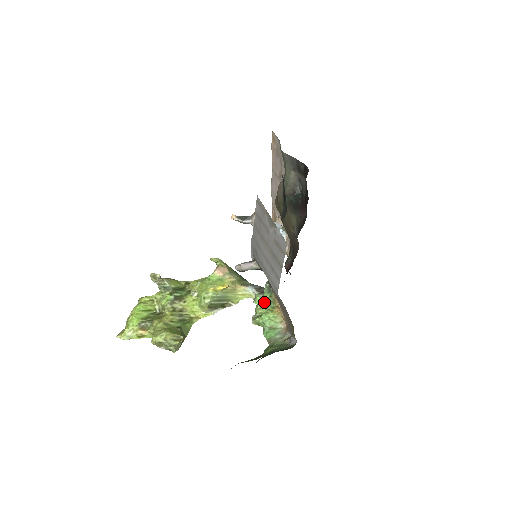
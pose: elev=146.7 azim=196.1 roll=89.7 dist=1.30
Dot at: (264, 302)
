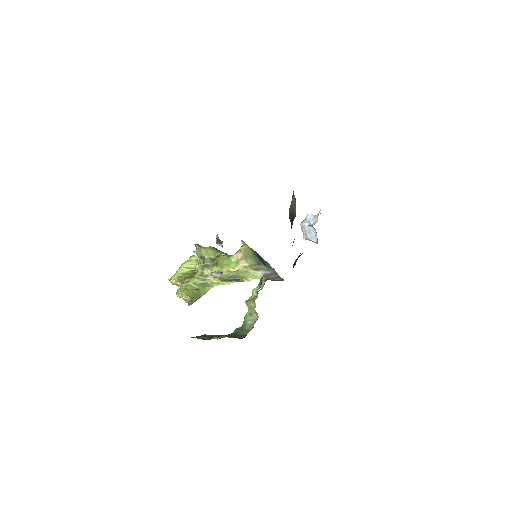
Dot at: (256, 291)
